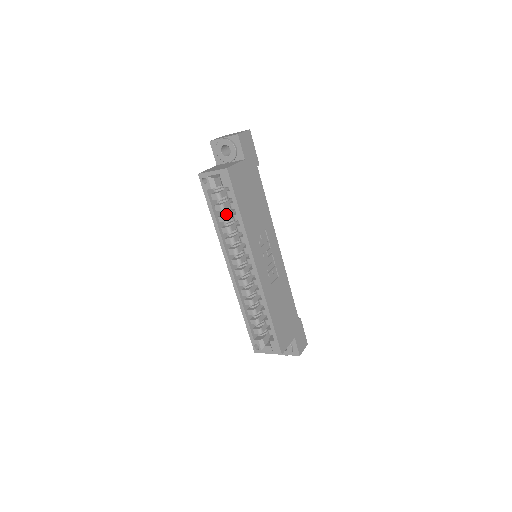
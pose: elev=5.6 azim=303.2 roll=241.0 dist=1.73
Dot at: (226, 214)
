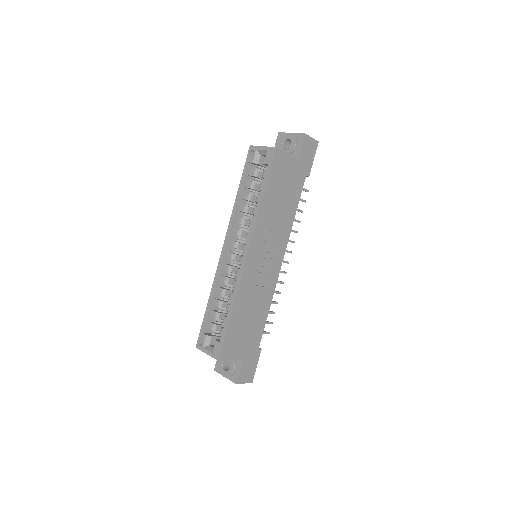
Dot at: (252, 195)
